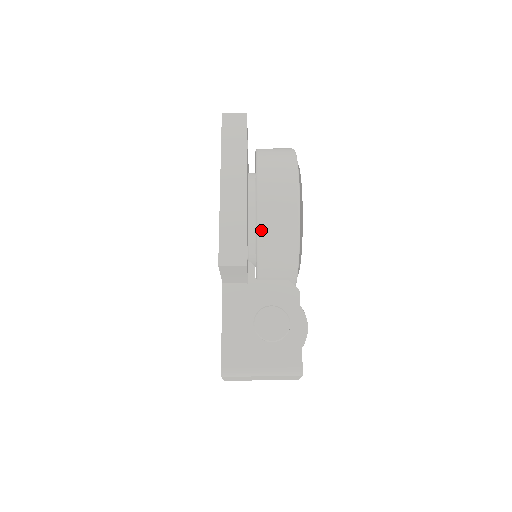
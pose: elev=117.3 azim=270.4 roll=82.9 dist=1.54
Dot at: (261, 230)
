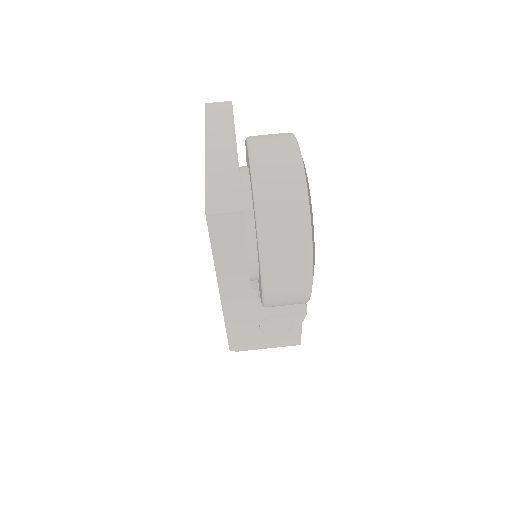
Dot at: (268, 306)
